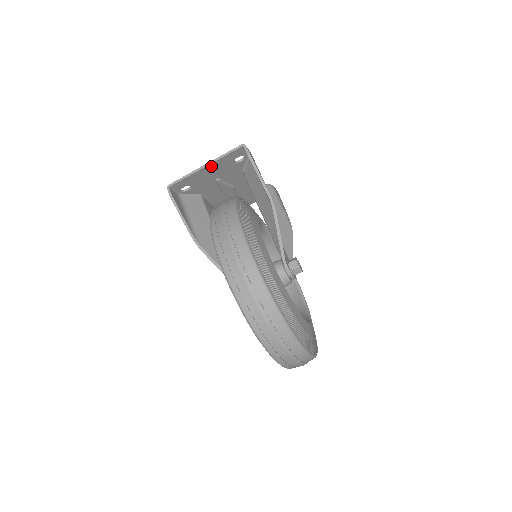
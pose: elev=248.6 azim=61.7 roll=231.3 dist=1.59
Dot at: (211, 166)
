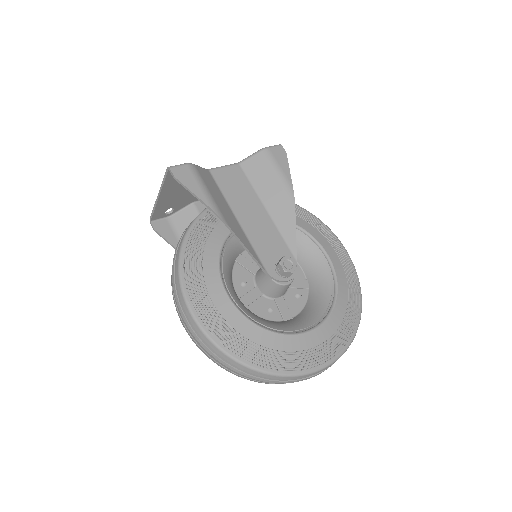
Dot at: (164, 193)
